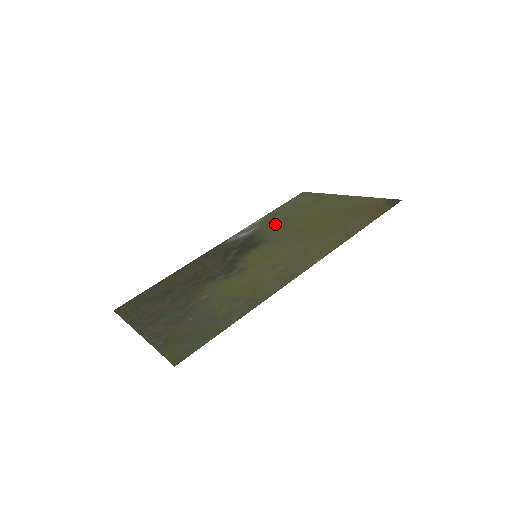
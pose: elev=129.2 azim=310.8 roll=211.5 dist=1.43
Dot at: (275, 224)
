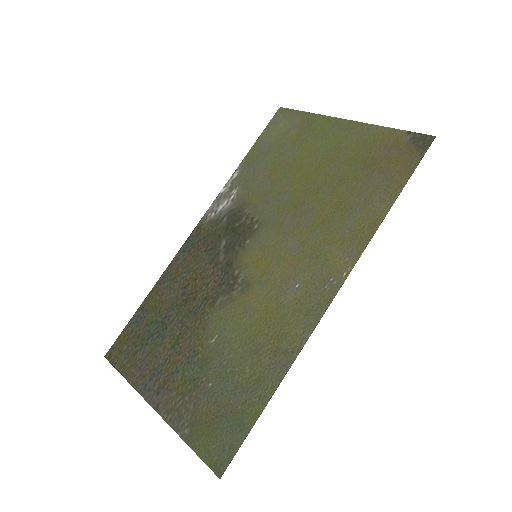
Dot at: (261, 184)
